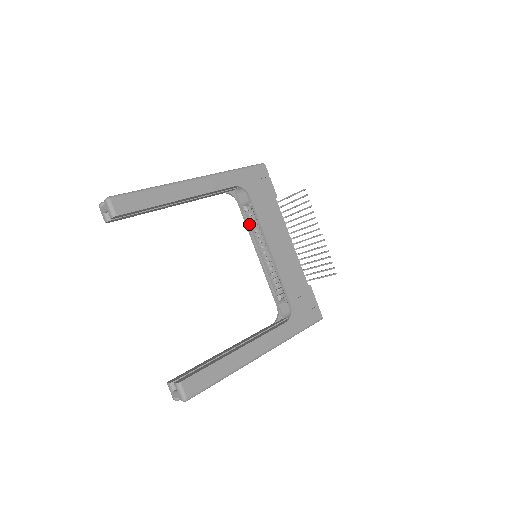
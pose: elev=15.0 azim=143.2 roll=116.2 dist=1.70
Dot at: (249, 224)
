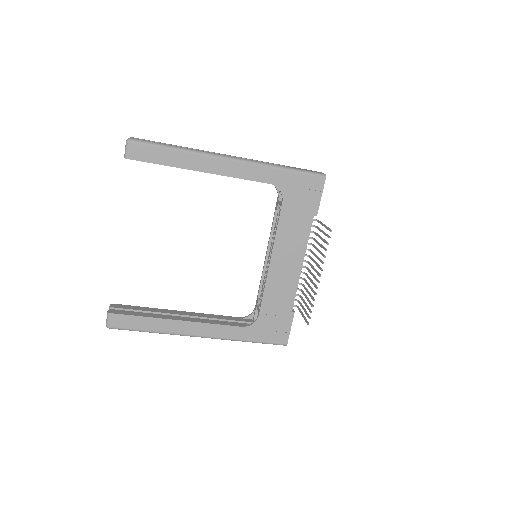
Dot at: (275, 223)
